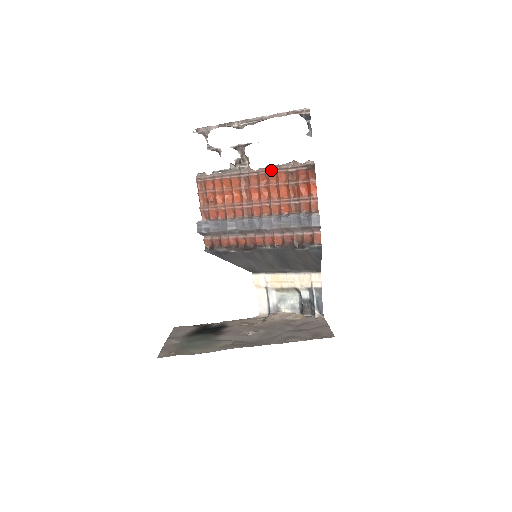
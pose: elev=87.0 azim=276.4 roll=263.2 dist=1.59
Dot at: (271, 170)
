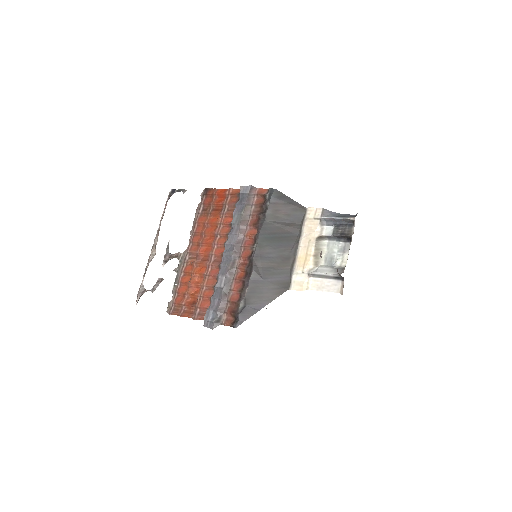
Dot at: (194, 229)
